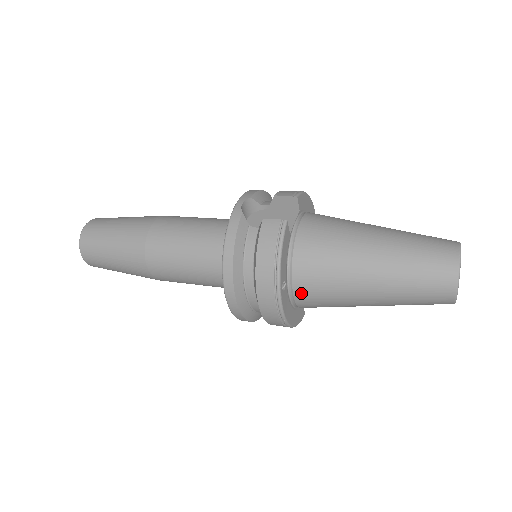
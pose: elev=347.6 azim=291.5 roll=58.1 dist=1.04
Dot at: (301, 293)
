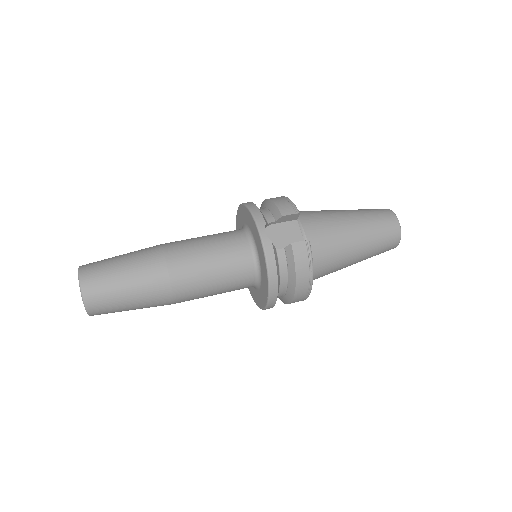
Dot at: occluded
